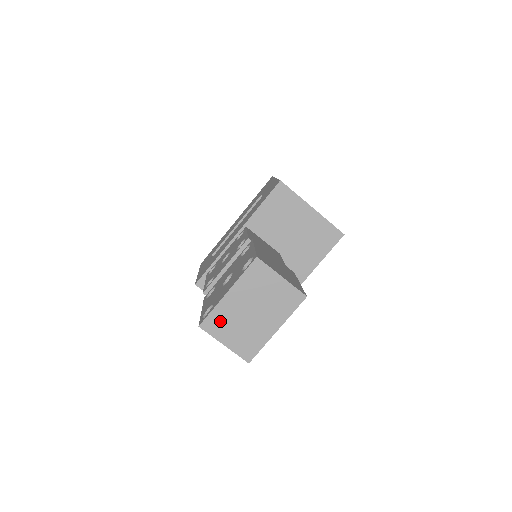
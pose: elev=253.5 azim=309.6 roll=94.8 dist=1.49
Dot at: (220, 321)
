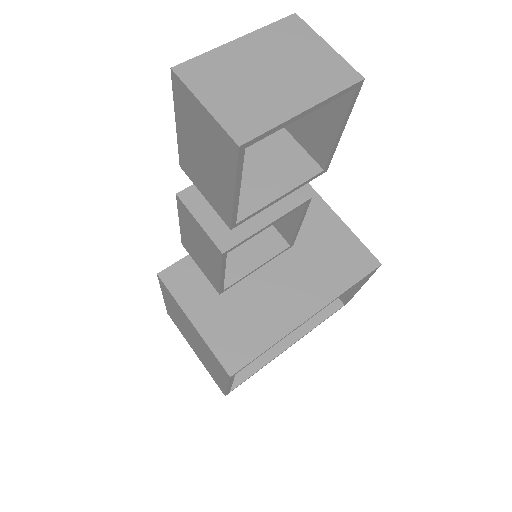
Dot at: (210, 71)
